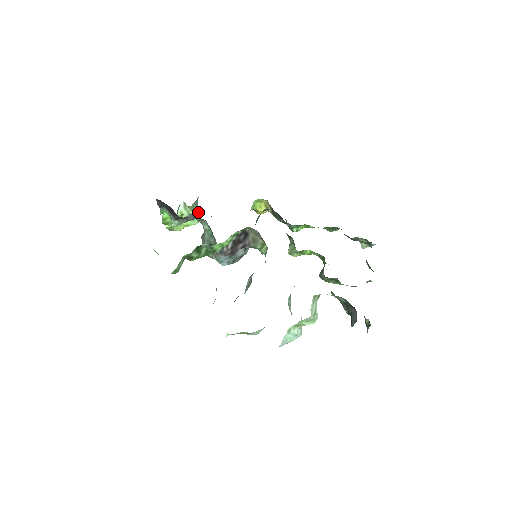
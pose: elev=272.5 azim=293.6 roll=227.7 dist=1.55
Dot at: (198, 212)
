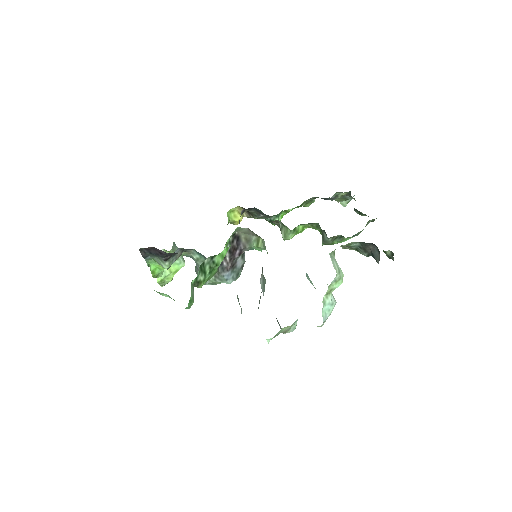
Dot at: occluded
